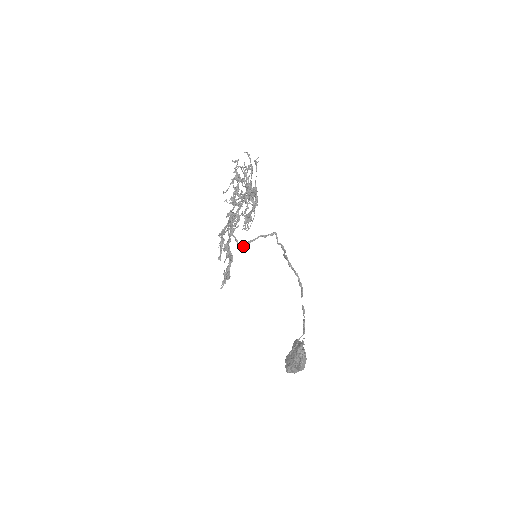
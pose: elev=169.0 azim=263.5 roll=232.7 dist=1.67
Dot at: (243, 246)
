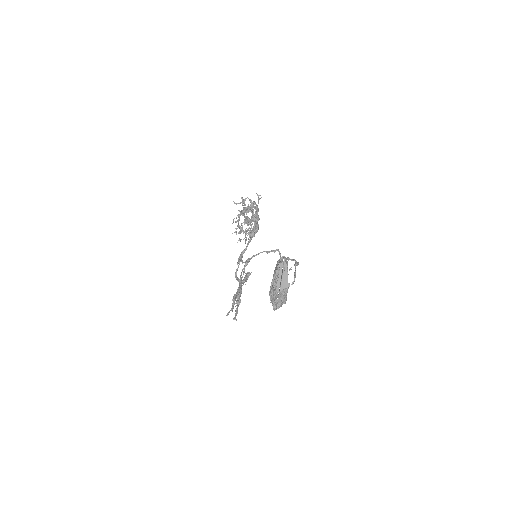
Dot at: occluded
